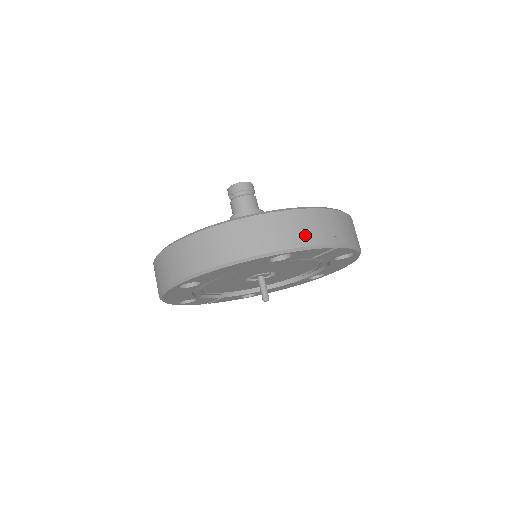
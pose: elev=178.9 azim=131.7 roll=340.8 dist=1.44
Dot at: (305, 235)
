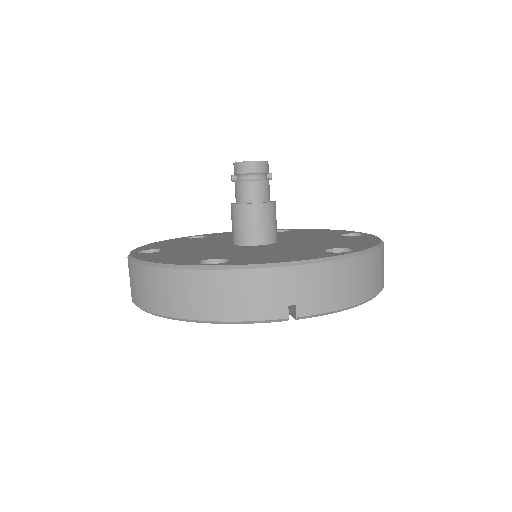
Dot at: (238, 306)
